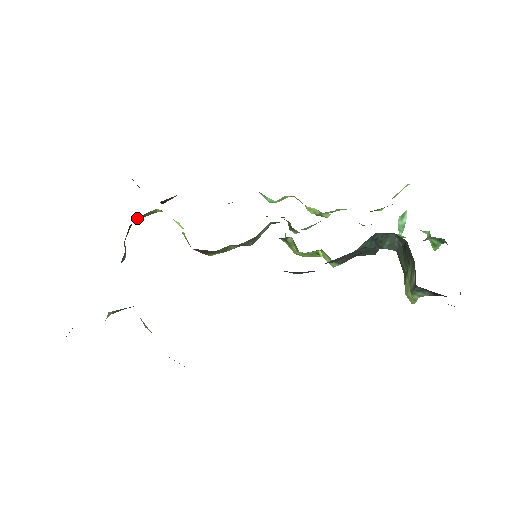
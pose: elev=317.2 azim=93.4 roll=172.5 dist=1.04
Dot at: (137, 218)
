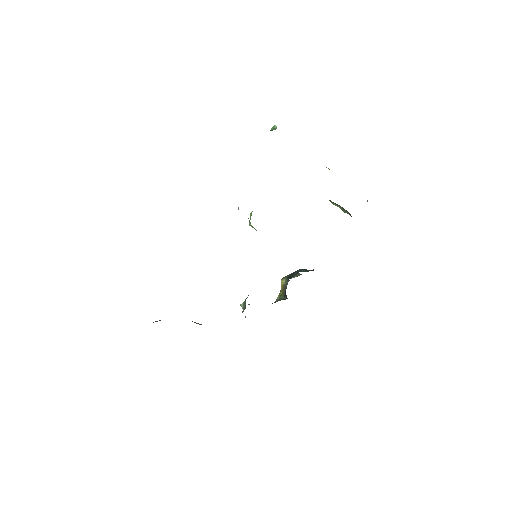
Dot at: occluded
